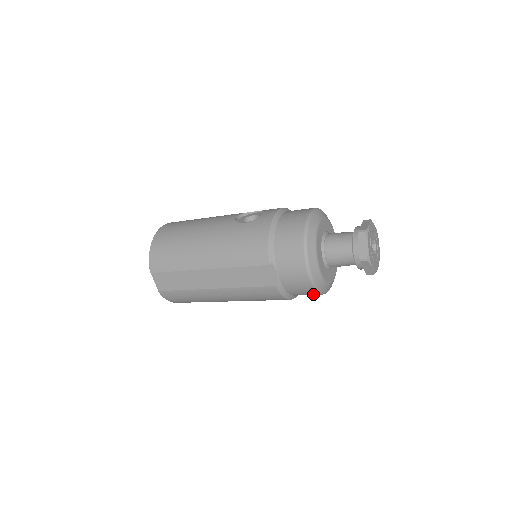
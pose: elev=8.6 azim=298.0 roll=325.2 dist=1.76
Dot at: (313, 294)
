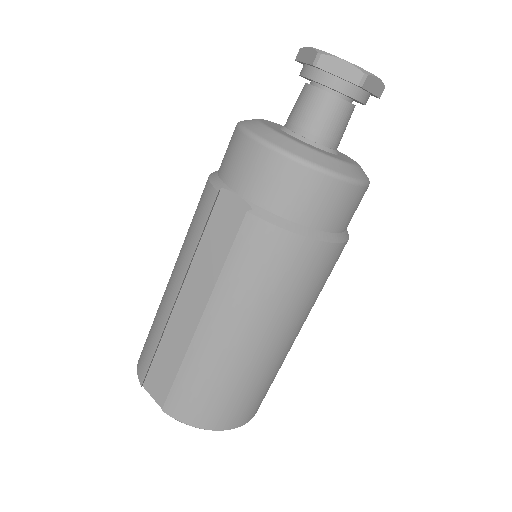
Dot at: (317, 185)
